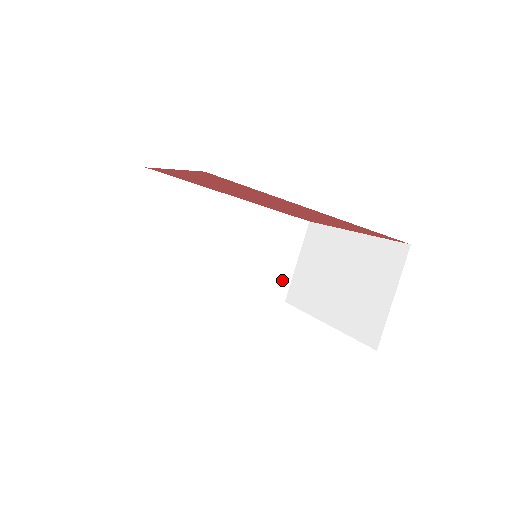
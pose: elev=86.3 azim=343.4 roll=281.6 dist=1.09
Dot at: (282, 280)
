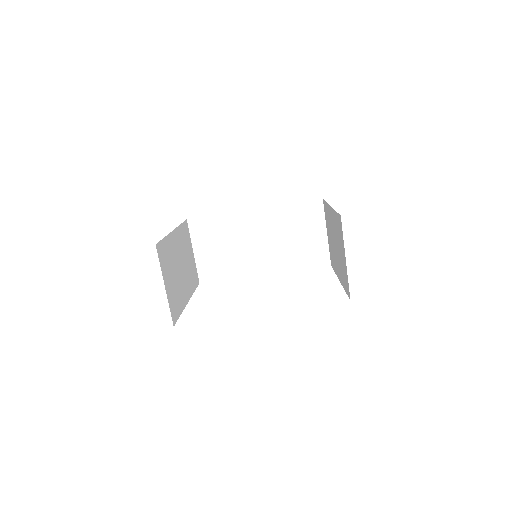
Dot at: (320, 251)
